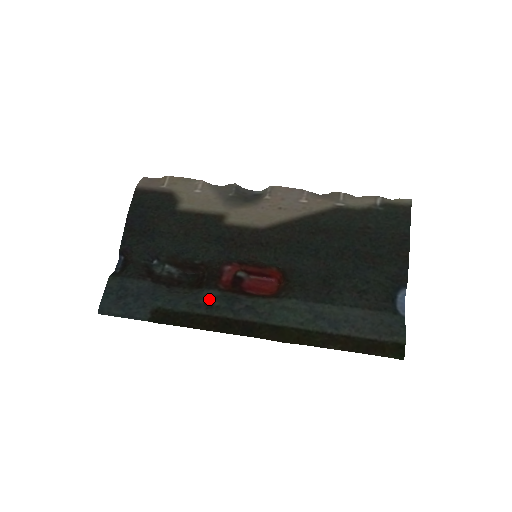
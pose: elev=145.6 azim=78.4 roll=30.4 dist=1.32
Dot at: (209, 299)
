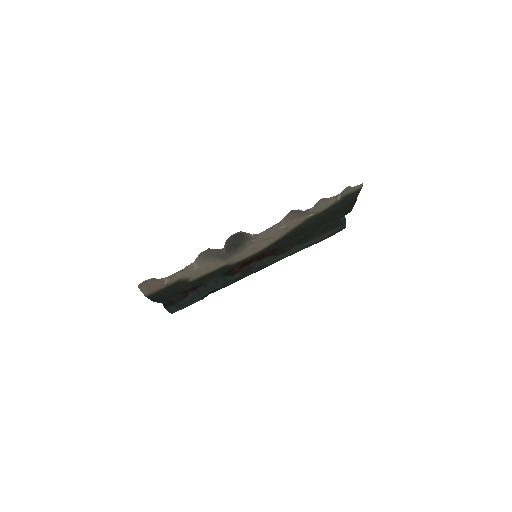
Dot at: (236, 279)
